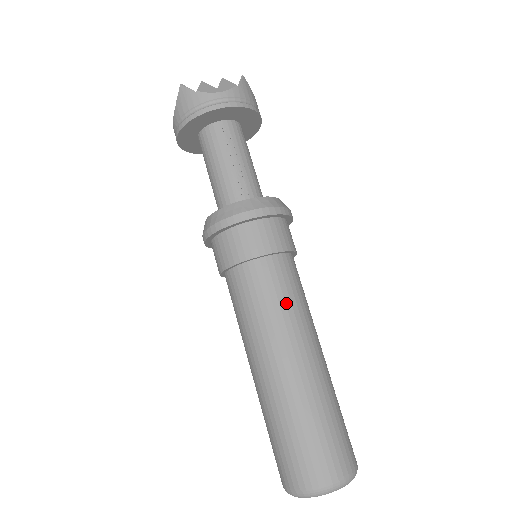
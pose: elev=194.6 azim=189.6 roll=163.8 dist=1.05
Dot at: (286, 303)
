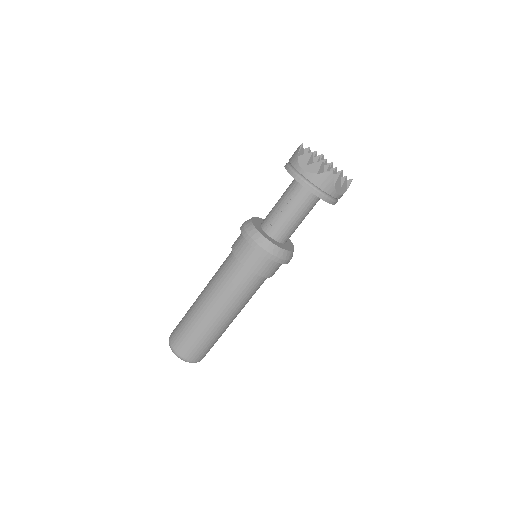
Dot at: (225, 285)
